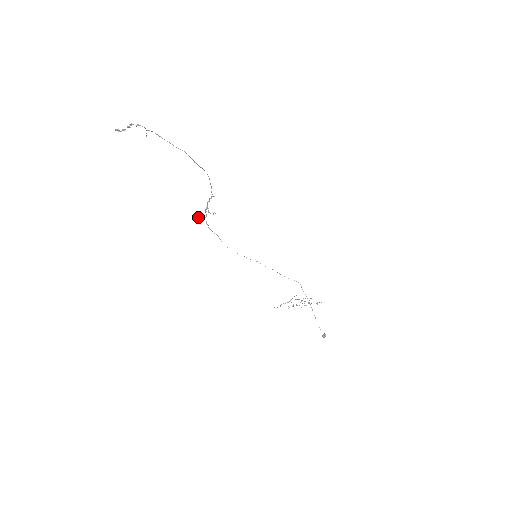
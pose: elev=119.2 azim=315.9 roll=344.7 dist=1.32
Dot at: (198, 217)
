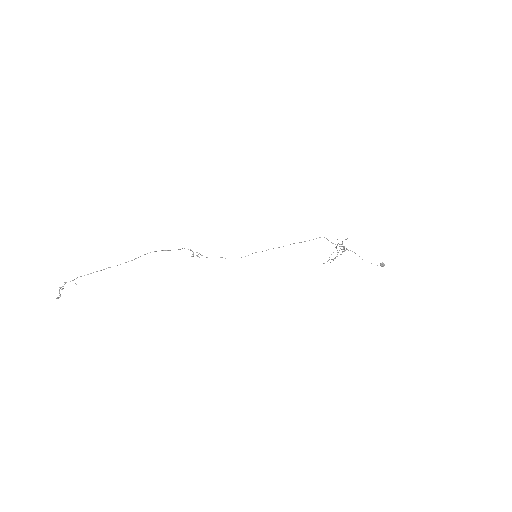
Dot at: occluded
